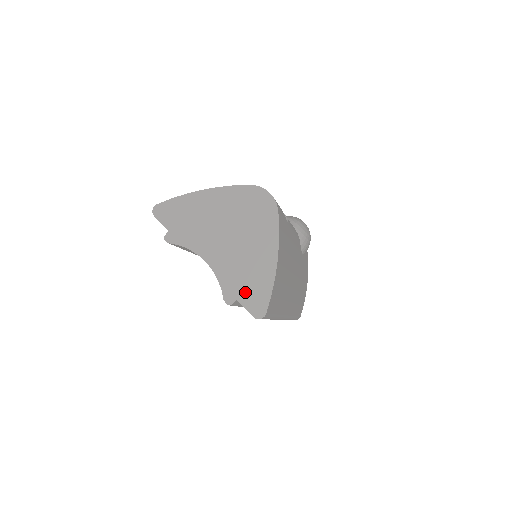
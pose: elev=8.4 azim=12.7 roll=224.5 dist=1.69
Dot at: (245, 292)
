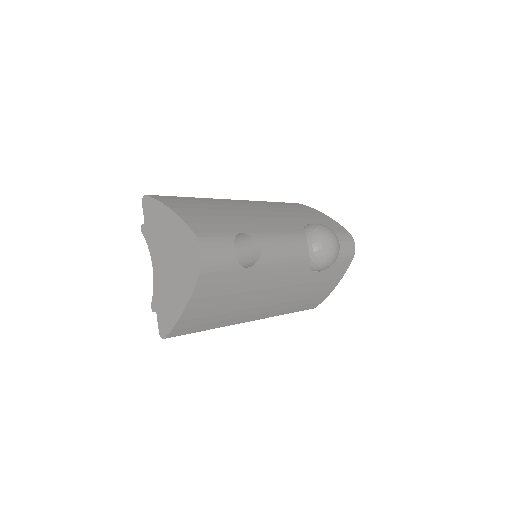
Dot at: (161, 312)
